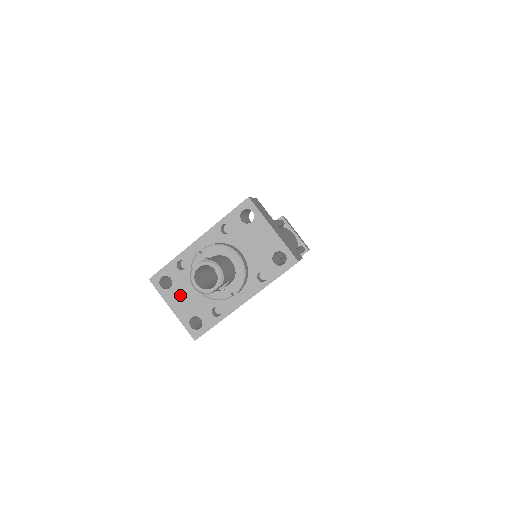
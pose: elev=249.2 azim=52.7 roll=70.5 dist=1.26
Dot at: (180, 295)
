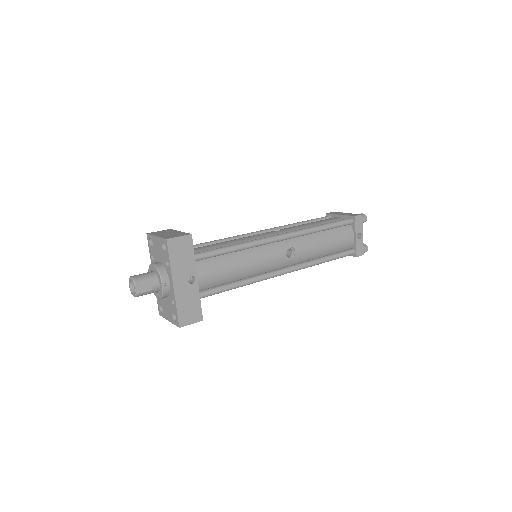
Dot at: (165, 310)
